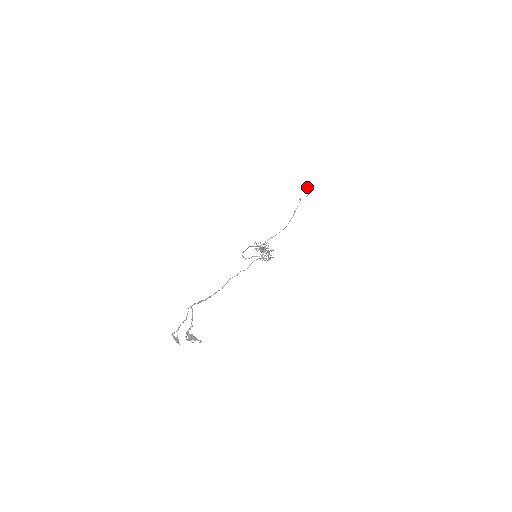
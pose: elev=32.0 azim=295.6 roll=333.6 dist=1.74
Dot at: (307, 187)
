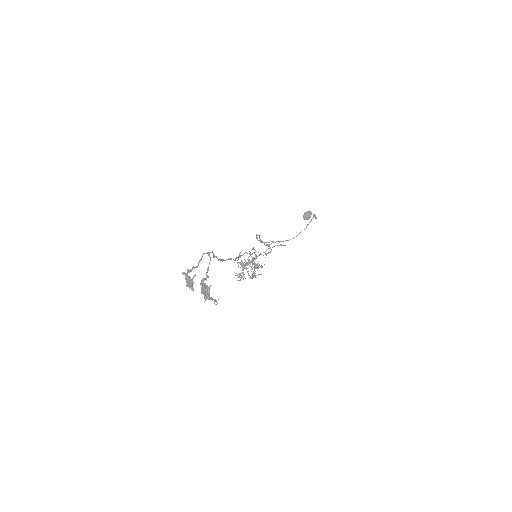
Dot at: (310, 215)
